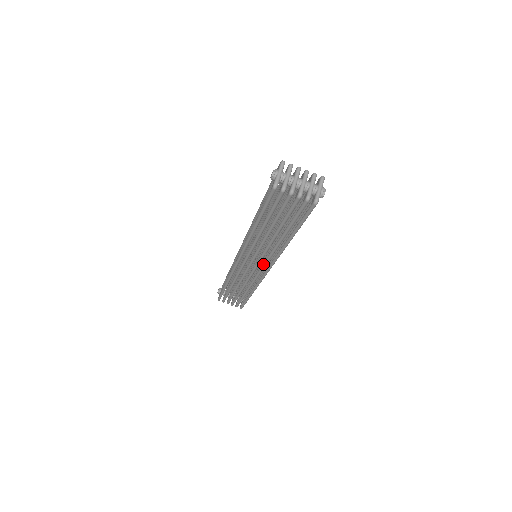
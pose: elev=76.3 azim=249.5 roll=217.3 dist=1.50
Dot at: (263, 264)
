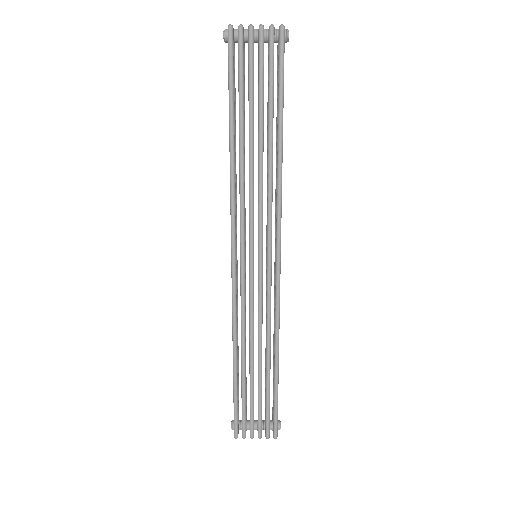
Dot at: (267, 241)
